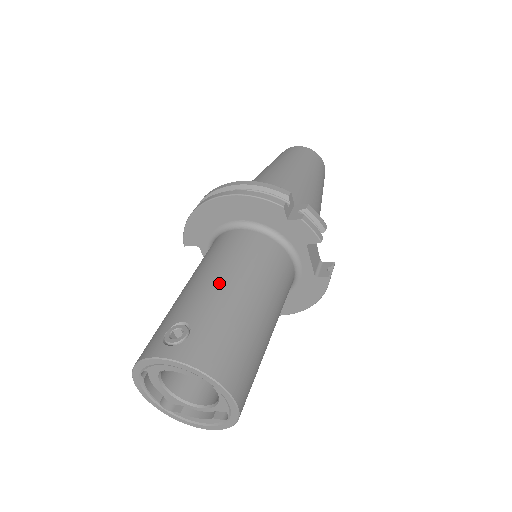
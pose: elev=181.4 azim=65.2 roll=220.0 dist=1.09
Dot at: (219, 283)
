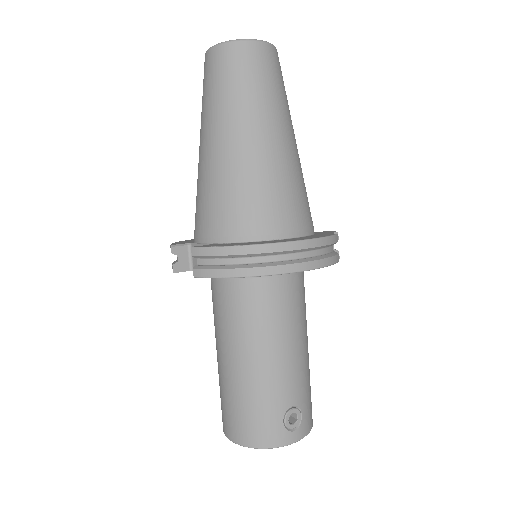
Dot at: (298, 355)
